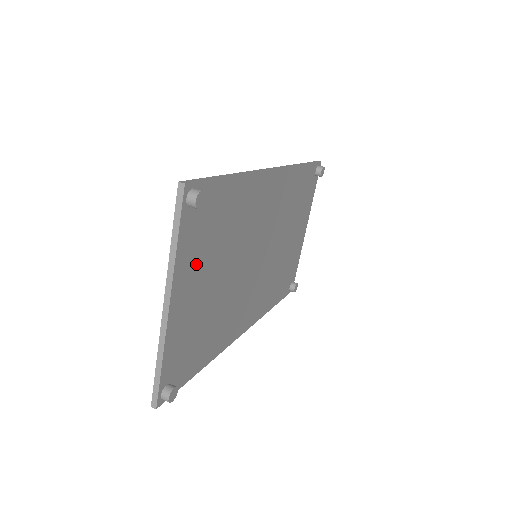
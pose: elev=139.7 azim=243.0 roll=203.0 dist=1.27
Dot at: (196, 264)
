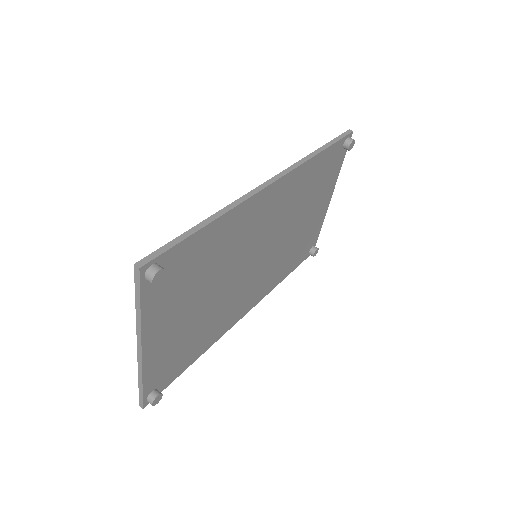
Dot at: (170, 308)
